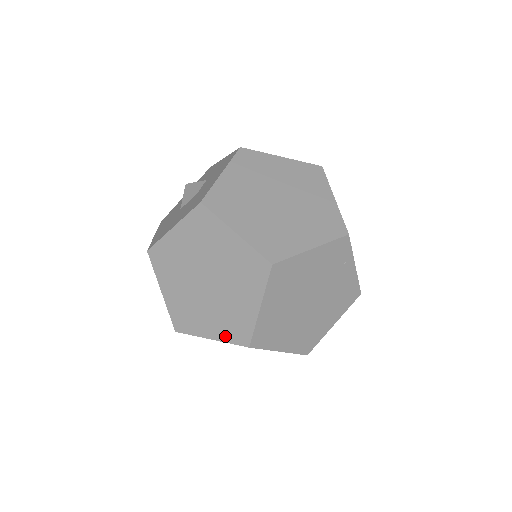
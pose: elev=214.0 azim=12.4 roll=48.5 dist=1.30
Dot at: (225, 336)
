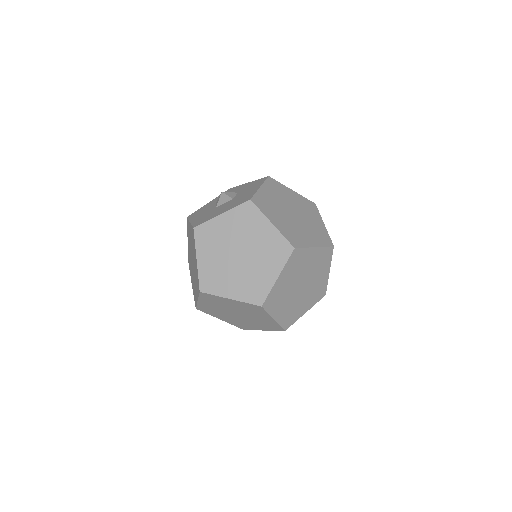
Dot at: (244, 297)
